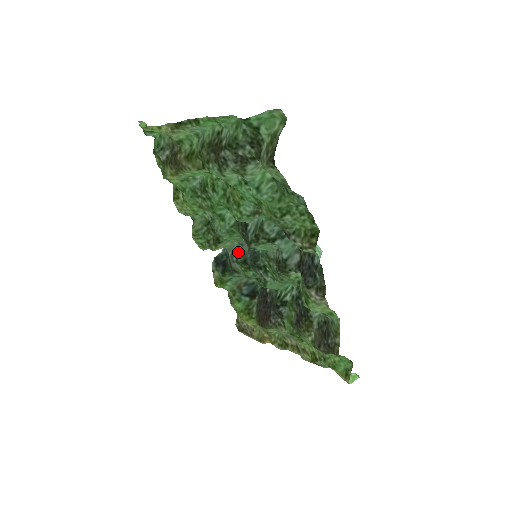
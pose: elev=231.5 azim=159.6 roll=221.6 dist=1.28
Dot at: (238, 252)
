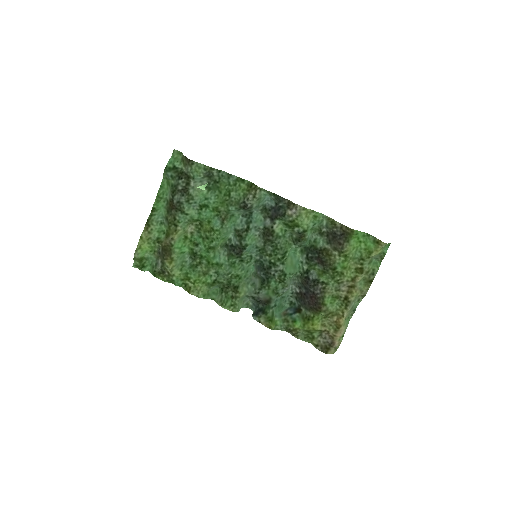
Dot at: (255, 288)
